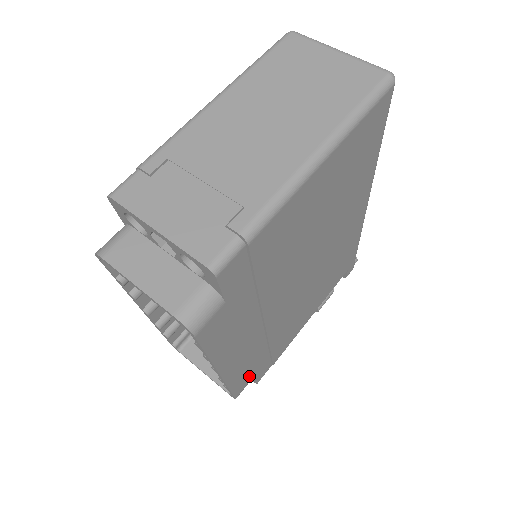
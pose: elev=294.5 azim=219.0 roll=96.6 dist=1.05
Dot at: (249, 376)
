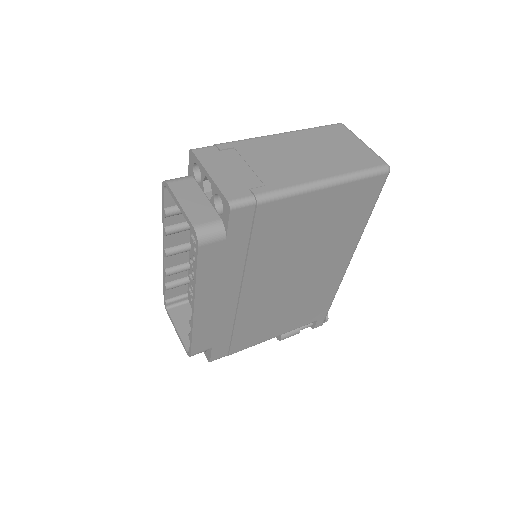
Dot at: (209, 342)
